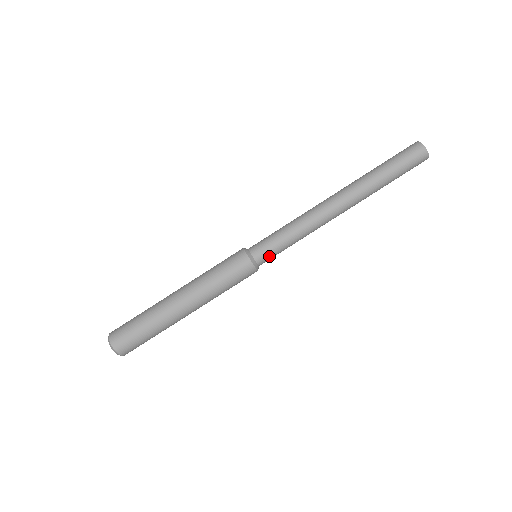
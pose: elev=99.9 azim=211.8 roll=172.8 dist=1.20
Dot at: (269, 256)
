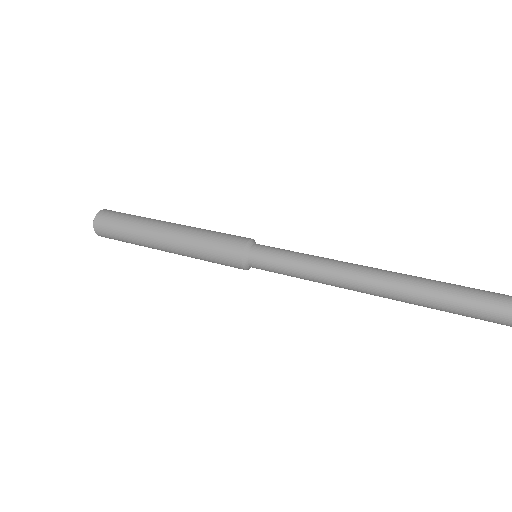
Dot at: (264, 269)
